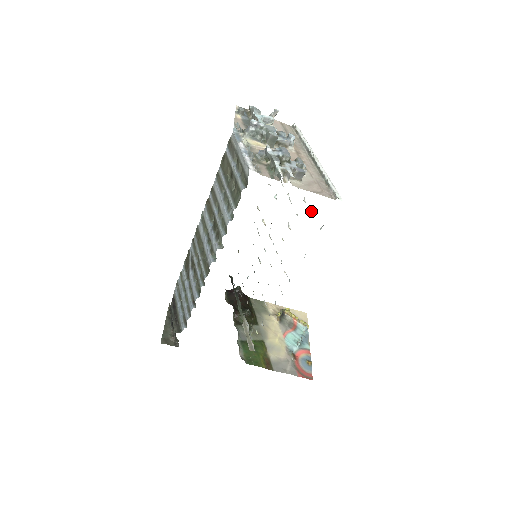
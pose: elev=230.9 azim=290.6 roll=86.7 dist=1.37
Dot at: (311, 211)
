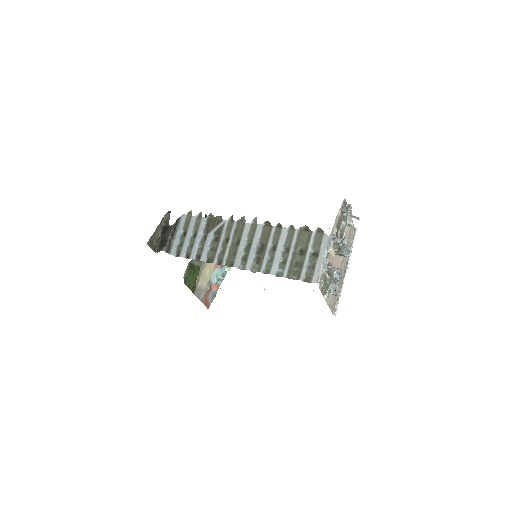
Dot at: occluded
